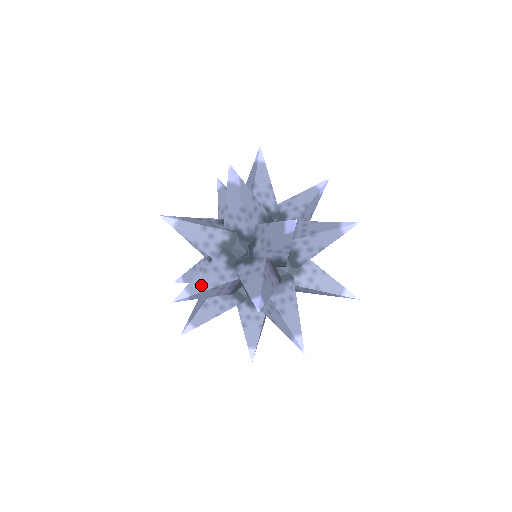
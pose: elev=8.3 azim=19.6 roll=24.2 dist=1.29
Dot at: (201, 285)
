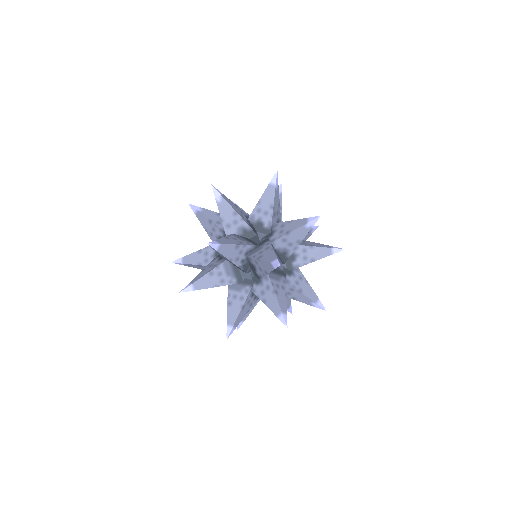
Dot at: (192, 260)
